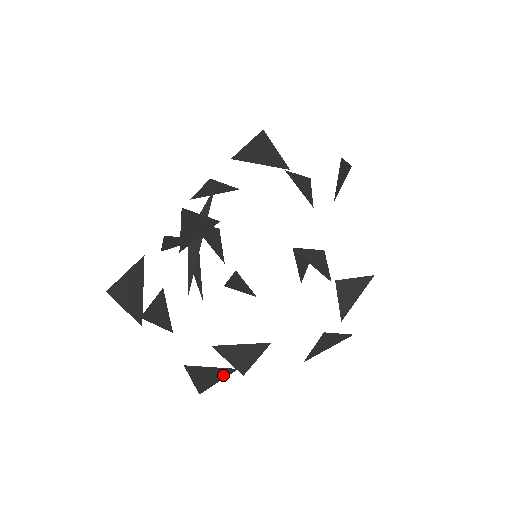
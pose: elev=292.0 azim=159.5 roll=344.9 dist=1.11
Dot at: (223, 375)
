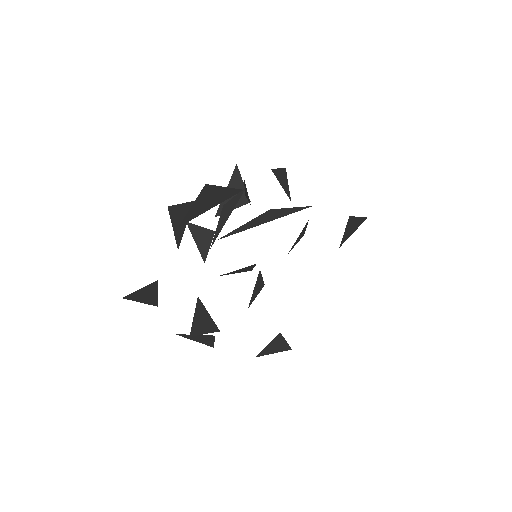
Dot at: (149, 302)
